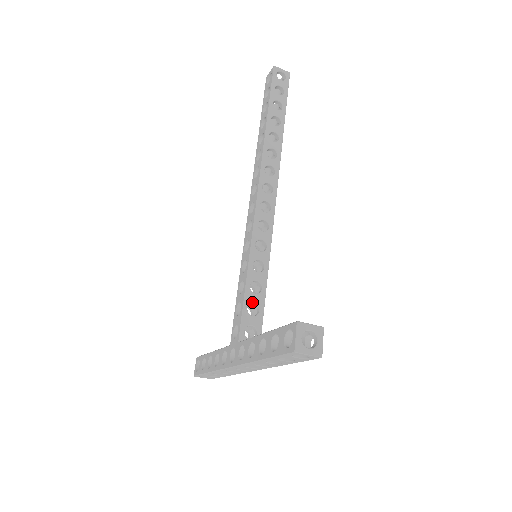
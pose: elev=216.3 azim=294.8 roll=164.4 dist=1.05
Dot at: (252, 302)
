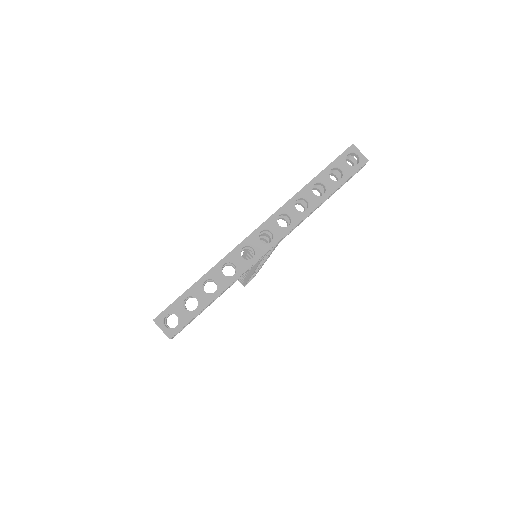
Dot at: occluded
